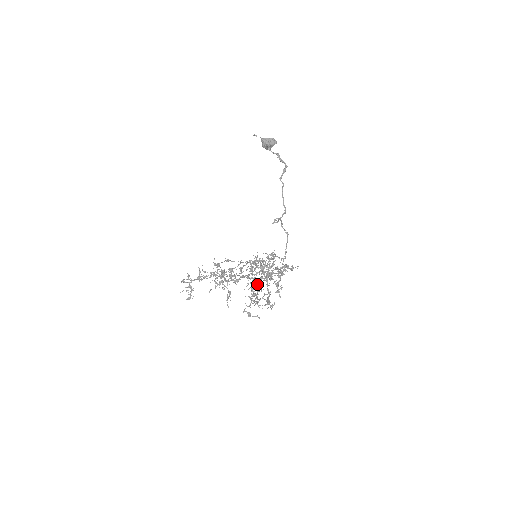
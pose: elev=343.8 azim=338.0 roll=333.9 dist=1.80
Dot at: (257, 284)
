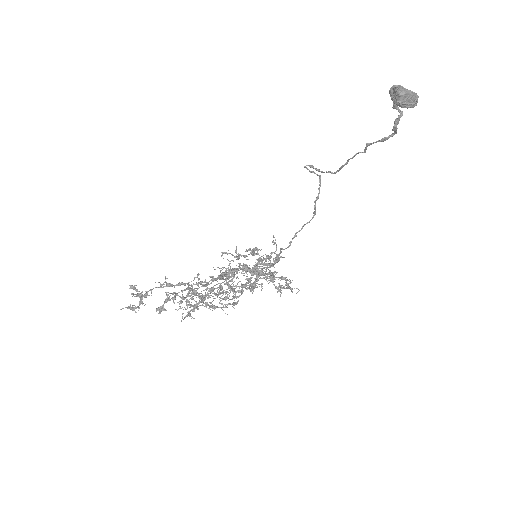
Dot at: occluded
